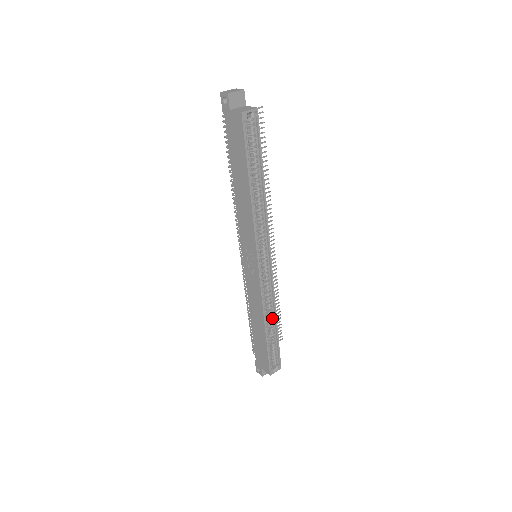
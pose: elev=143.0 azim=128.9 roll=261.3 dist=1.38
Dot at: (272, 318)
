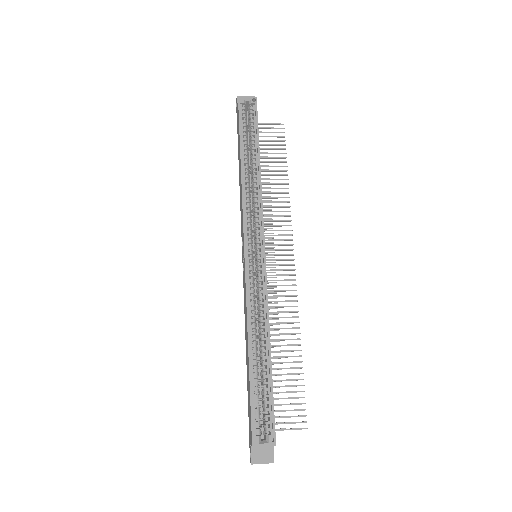
Dot at: (264, 339)
